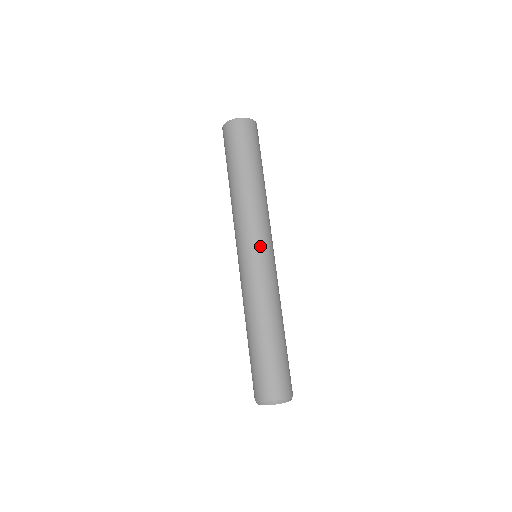
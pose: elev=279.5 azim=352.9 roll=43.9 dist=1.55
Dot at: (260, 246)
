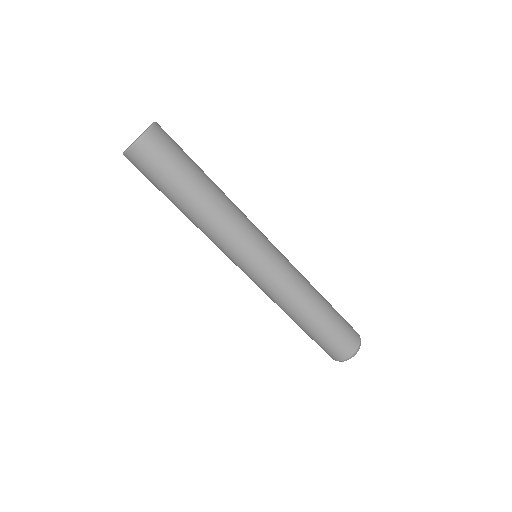
Dot at: (260, 253)
